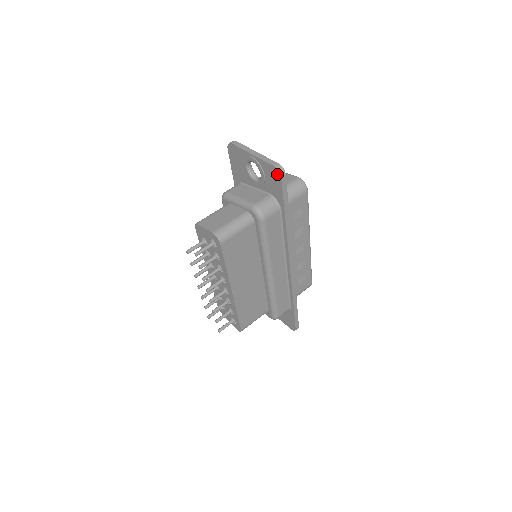
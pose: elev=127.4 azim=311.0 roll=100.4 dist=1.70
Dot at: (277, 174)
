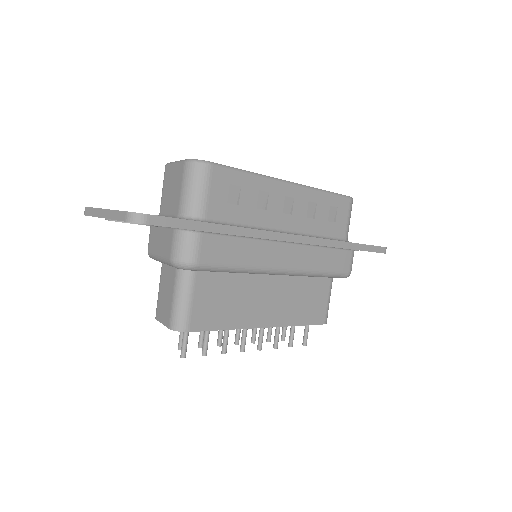
Dot at: occluded
